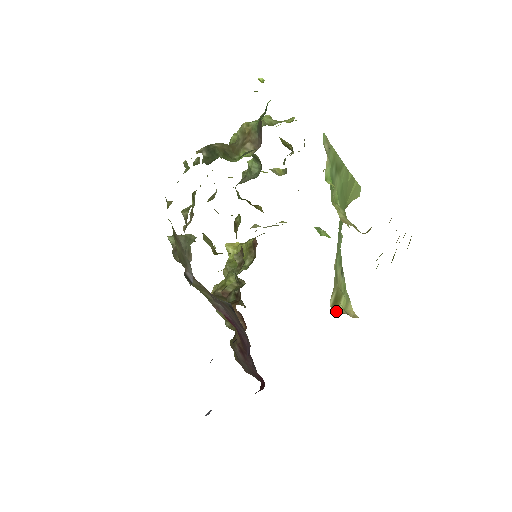
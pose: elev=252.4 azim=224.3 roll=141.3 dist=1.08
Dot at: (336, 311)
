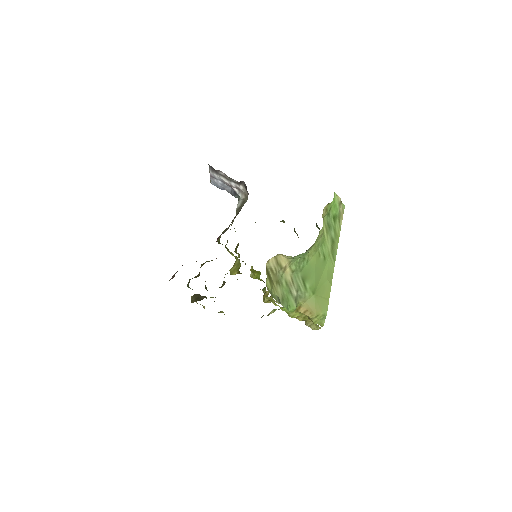
Dot at: (266, 266)
